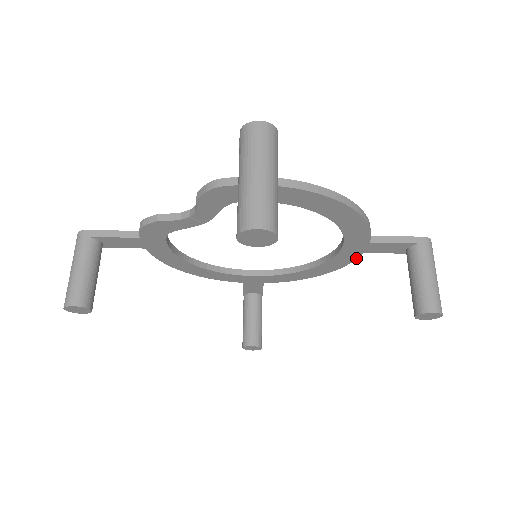
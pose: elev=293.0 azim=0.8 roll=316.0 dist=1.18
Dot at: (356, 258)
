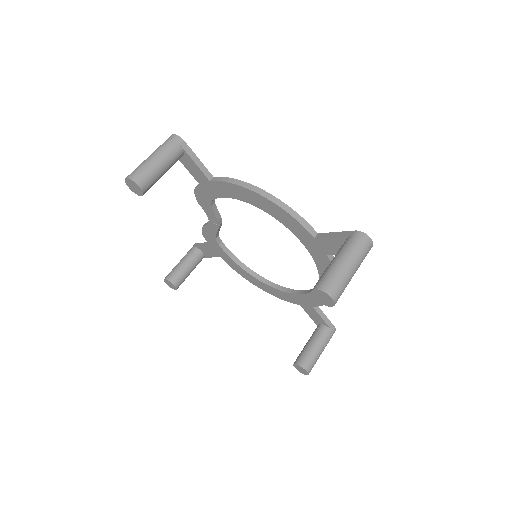
Dot at: occluded
